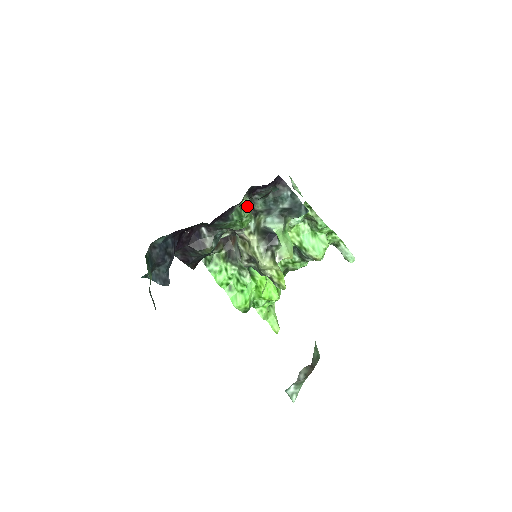
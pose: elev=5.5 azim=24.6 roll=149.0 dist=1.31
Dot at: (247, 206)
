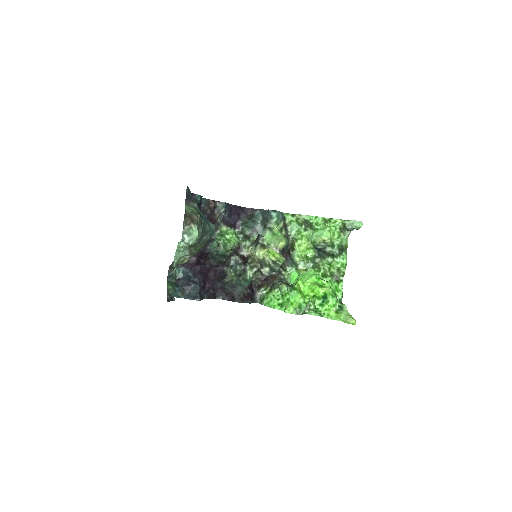
Dot at: (227, 230)
